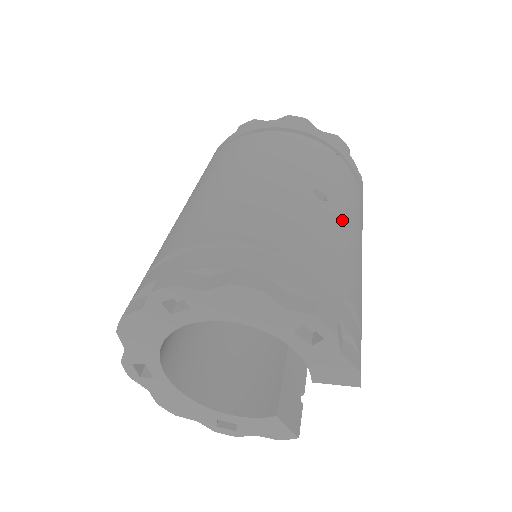
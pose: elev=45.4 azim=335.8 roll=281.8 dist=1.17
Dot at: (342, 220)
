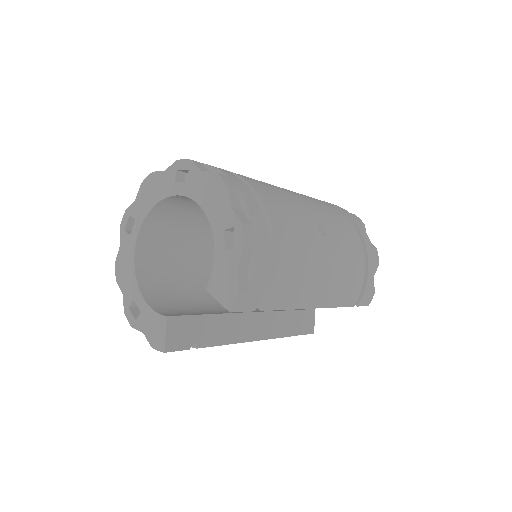
Dot at: (322, 253)
